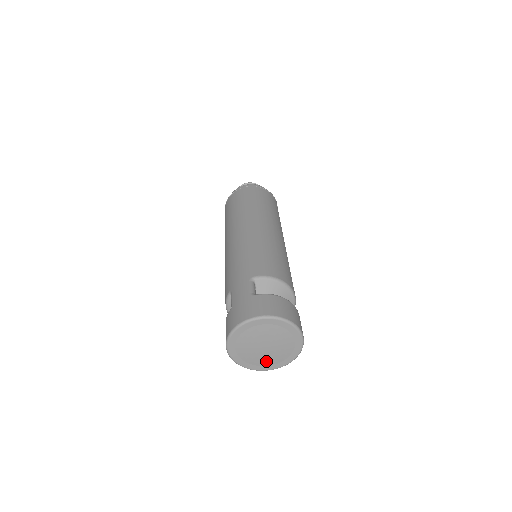
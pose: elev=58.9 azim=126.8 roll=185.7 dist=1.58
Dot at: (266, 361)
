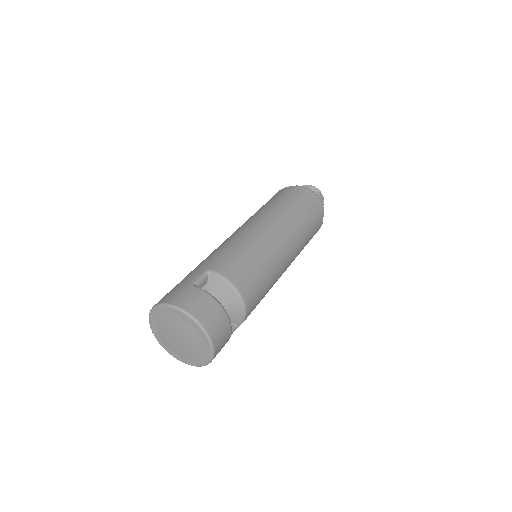
Dot at: (180, 352)
